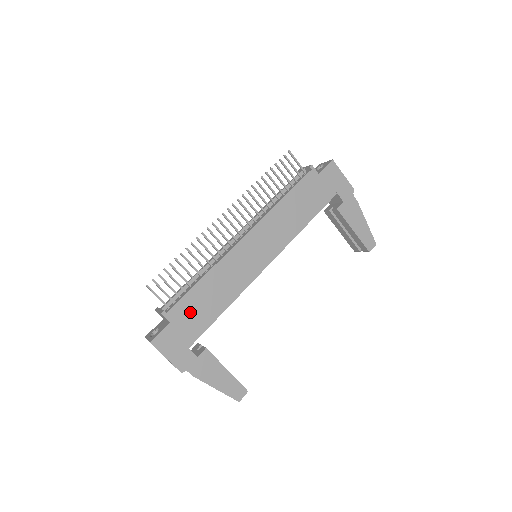
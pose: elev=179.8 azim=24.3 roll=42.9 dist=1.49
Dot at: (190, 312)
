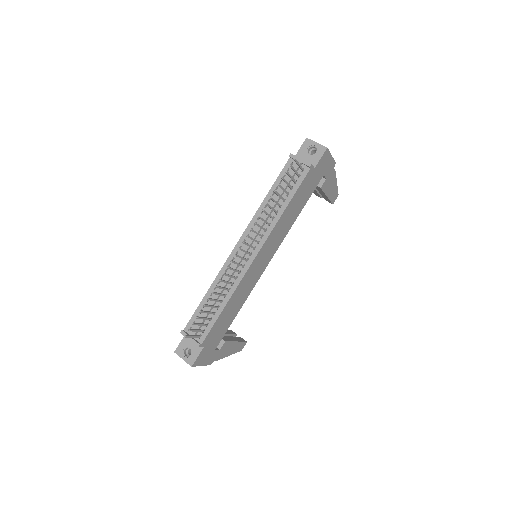
Dot at: (216, 331)
